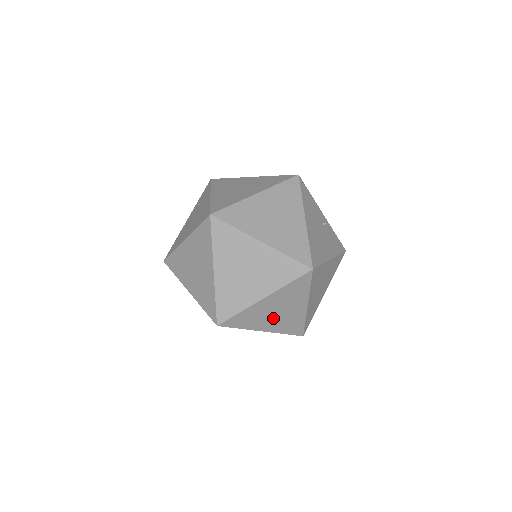
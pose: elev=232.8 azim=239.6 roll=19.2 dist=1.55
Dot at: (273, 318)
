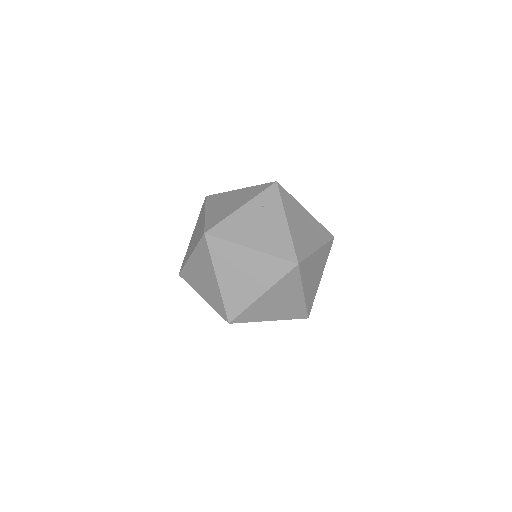
Dot at: occluded
